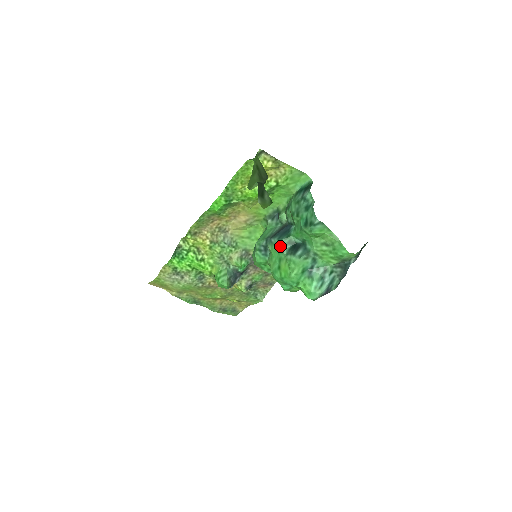
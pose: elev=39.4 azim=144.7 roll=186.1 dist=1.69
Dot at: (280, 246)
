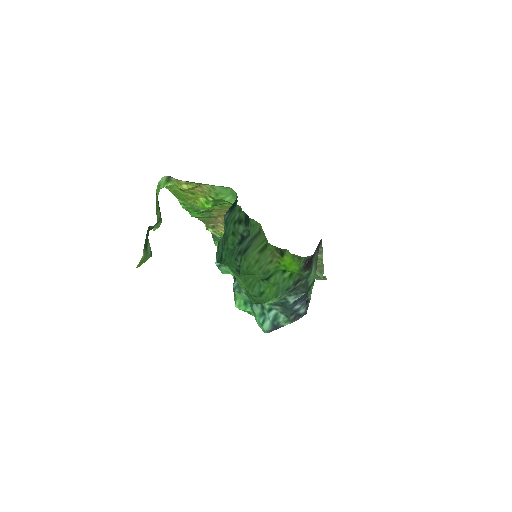
Dot at: occluded
